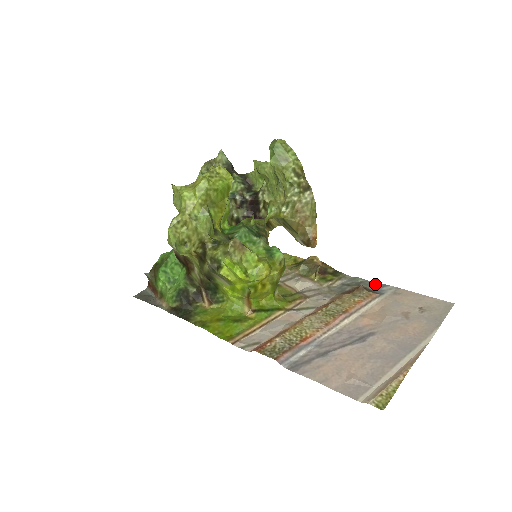
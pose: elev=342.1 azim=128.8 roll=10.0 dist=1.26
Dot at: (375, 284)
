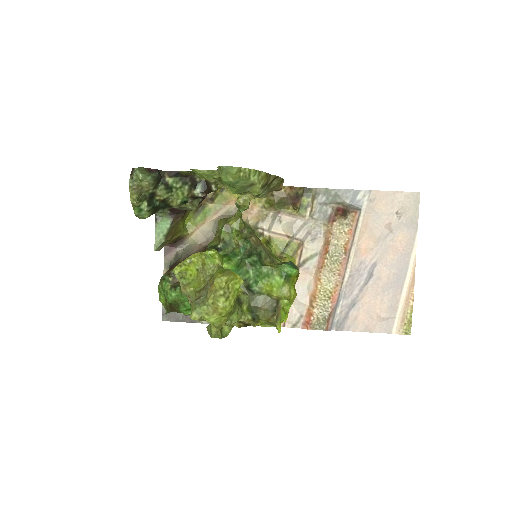
Dot at: (348, 193)
